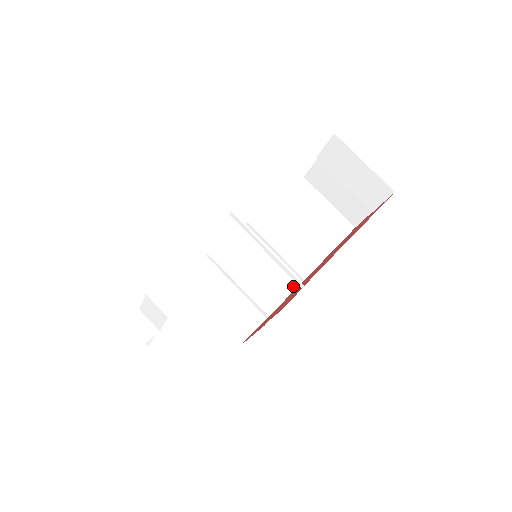
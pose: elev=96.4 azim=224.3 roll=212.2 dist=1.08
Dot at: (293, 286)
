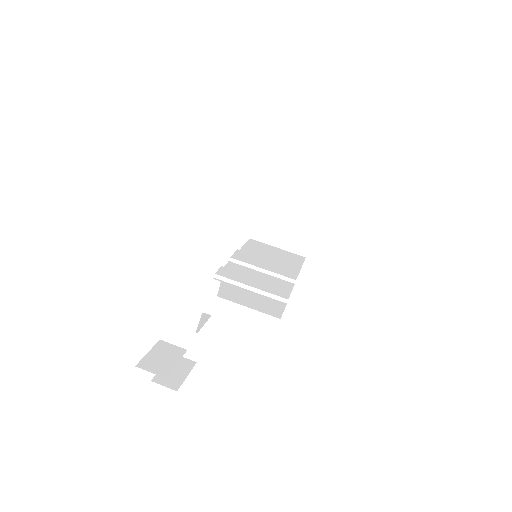
Dot at: (290, 286)
